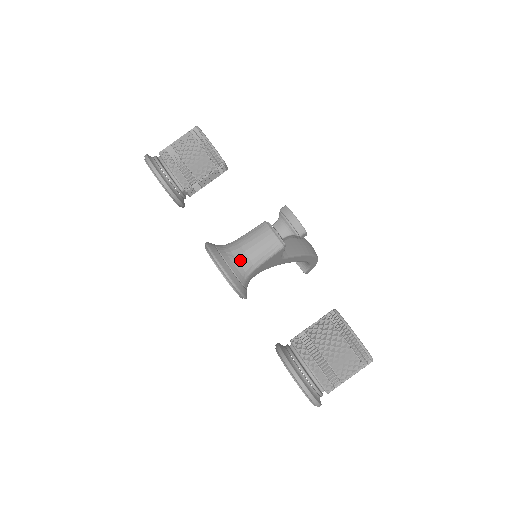
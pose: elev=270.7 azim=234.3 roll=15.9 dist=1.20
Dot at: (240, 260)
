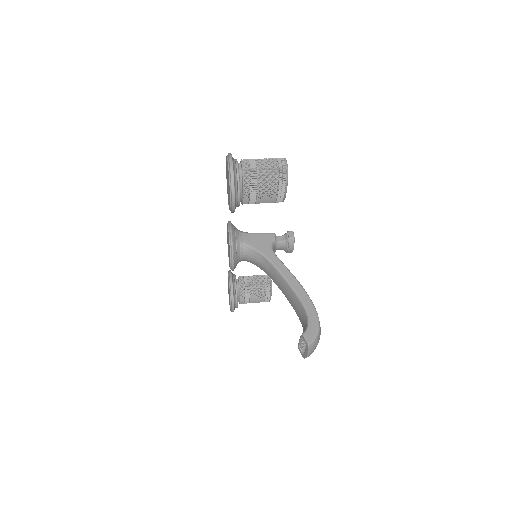
Dot at: occluded
